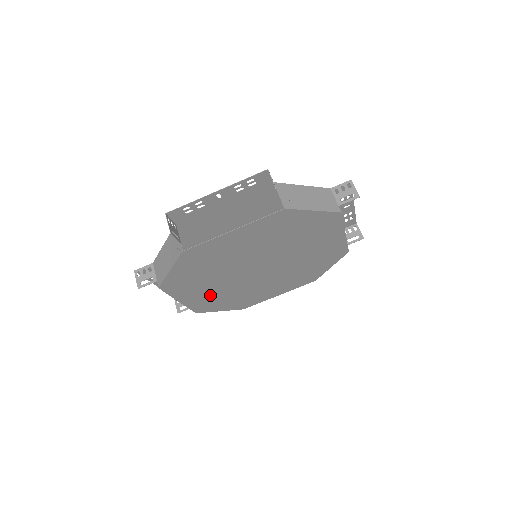
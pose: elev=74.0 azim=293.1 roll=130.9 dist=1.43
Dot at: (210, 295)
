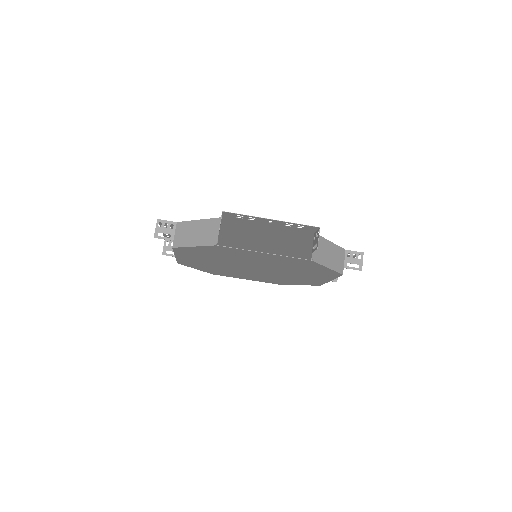
Dot at: (201, 262)
